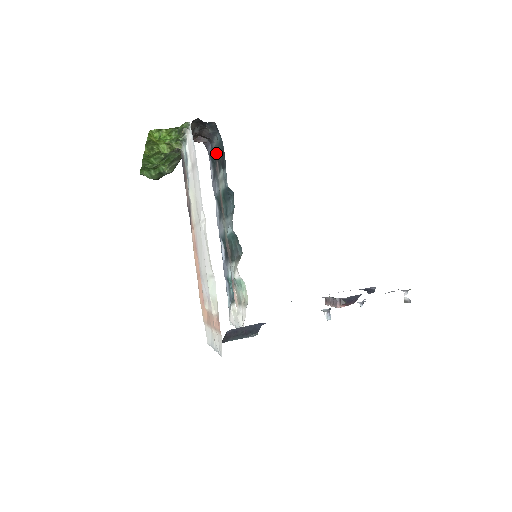
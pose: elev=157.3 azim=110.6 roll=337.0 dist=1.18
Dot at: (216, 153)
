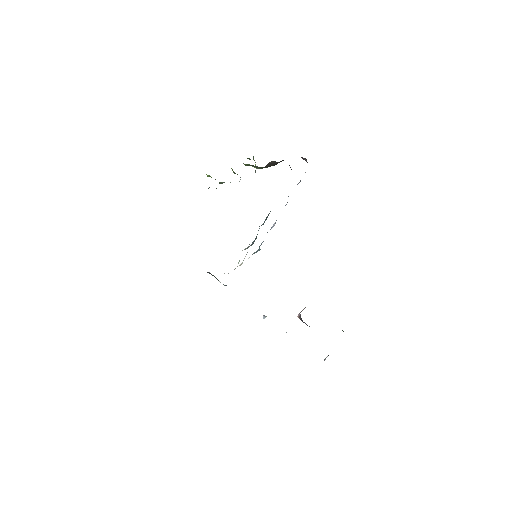
Dot at: occluded
